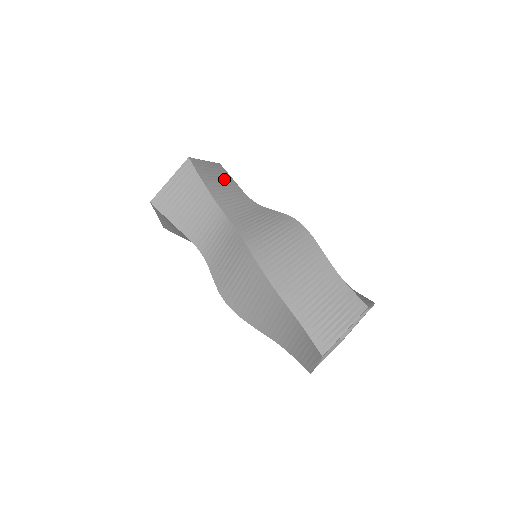
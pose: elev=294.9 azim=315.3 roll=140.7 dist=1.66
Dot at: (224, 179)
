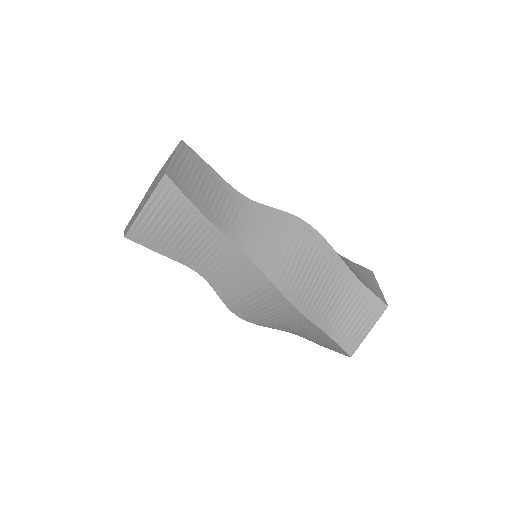
Dot at: (203, 175)
